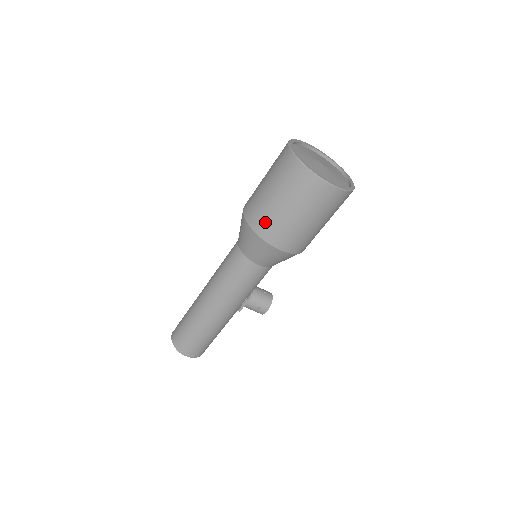
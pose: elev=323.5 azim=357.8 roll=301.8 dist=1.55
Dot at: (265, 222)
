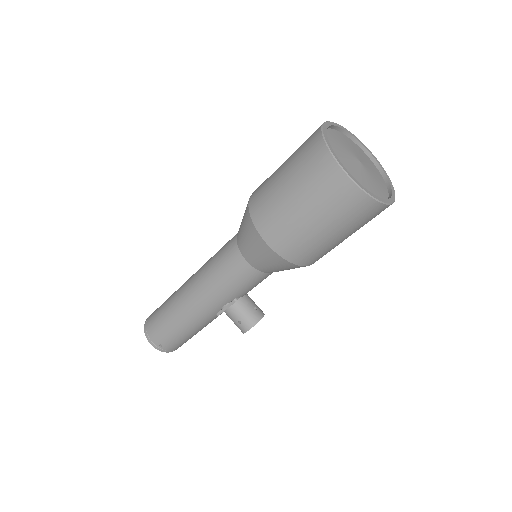
Dot at: (263, 204)
